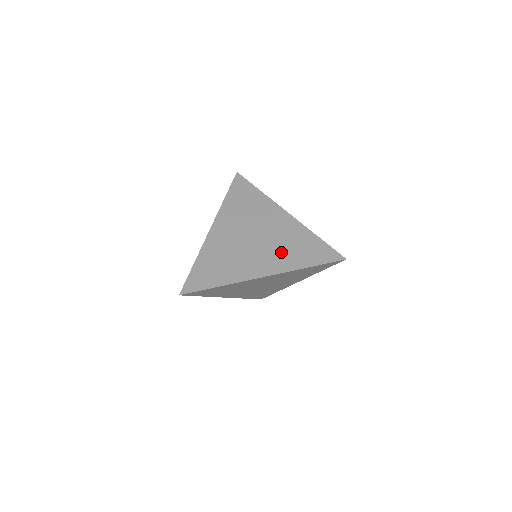
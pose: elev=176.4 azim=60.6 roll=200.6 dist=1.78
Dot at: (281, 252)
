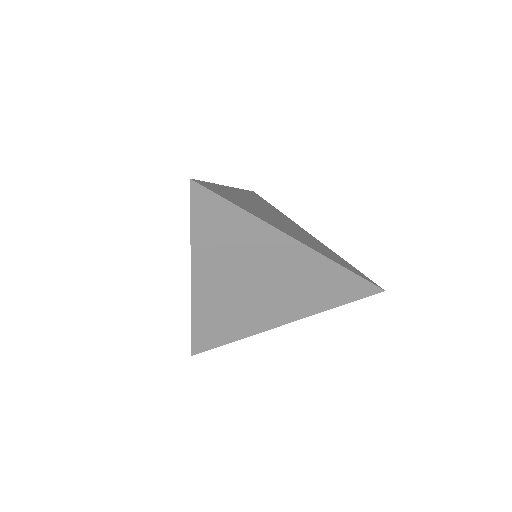
Dot at: (298, 296)
